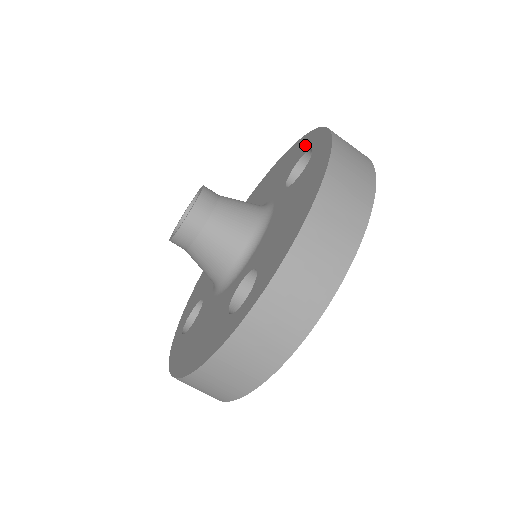
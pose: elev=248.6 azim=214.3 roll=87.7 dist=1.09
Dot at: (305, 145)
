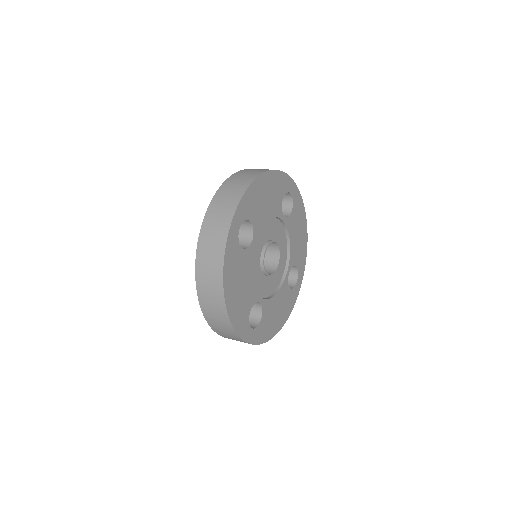
Dot at: occluded
